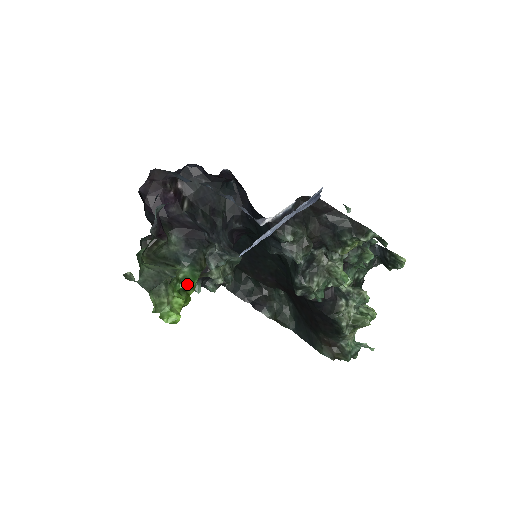
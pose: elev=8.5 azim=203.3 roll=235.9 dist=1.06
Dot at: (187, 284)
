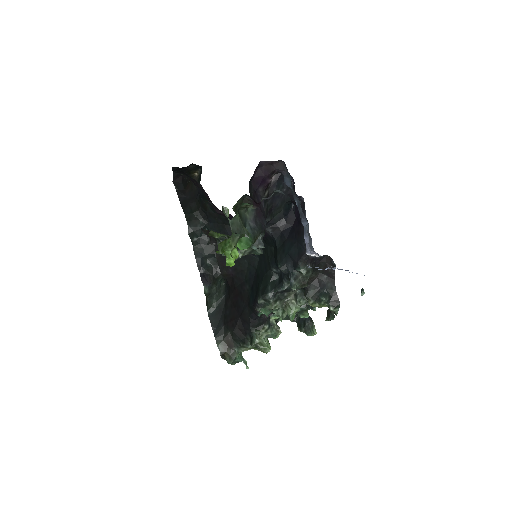
Dot at: (239, 244)
